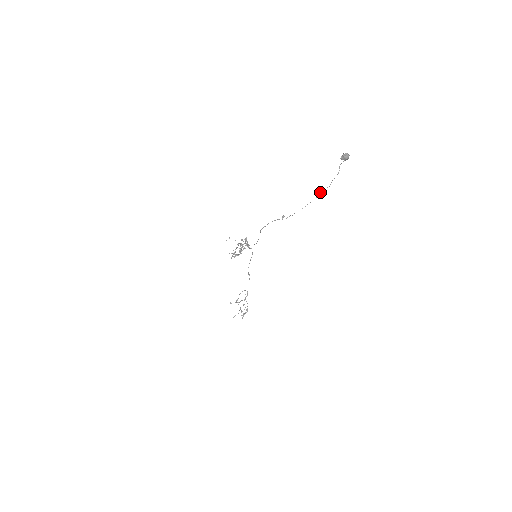
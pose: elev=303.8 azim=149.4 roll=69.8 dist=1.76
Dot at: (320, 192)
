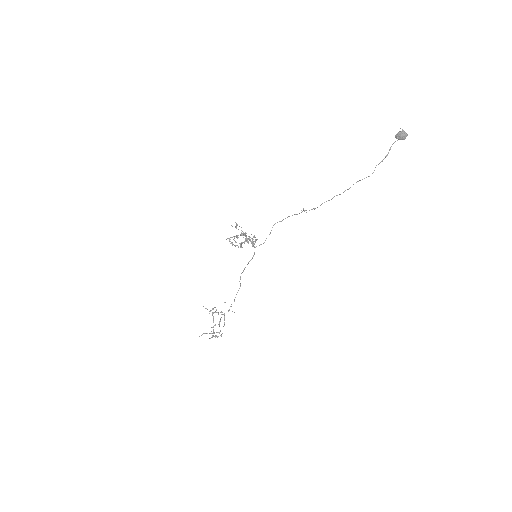
Dot at: (357, 181)
